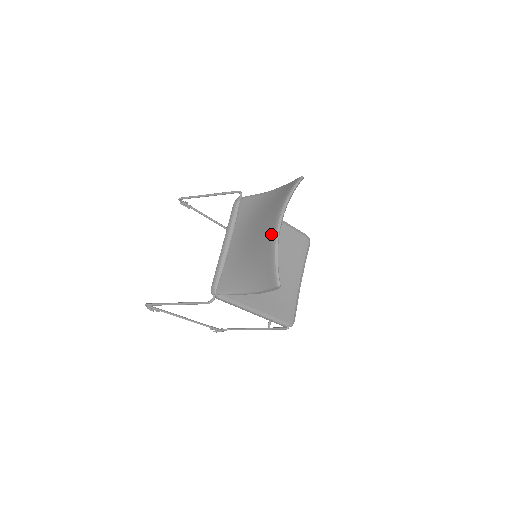
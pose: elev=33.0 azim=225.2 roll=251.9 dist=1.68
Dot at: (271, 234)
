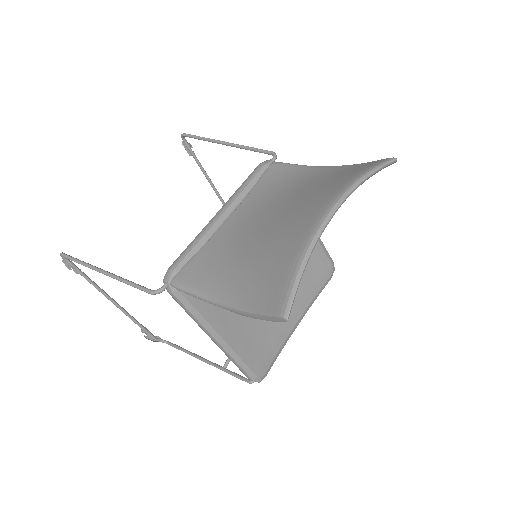
Dot at: (309, 223)
